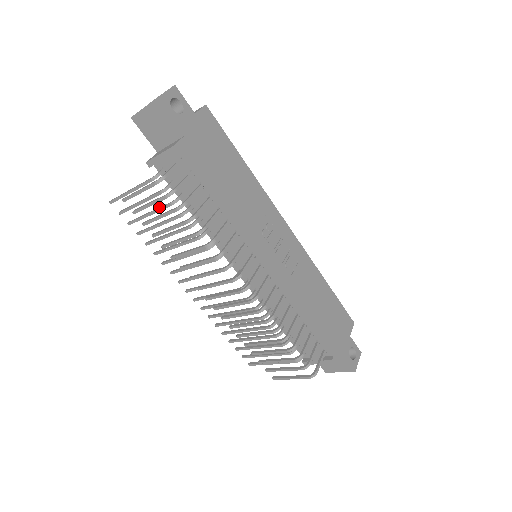
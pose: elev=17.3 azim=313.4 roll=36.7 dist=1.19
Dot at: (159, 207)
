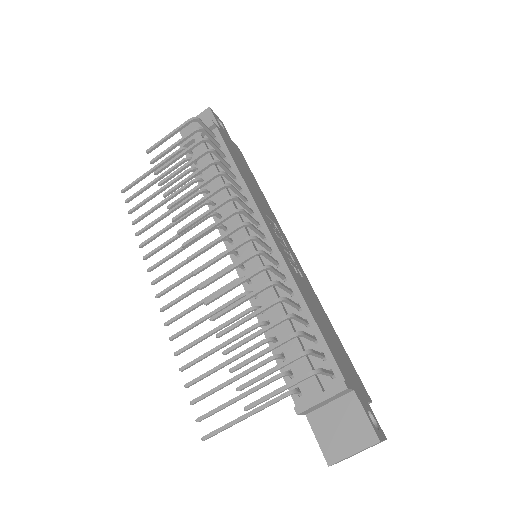
Dot at: (174, 180)
